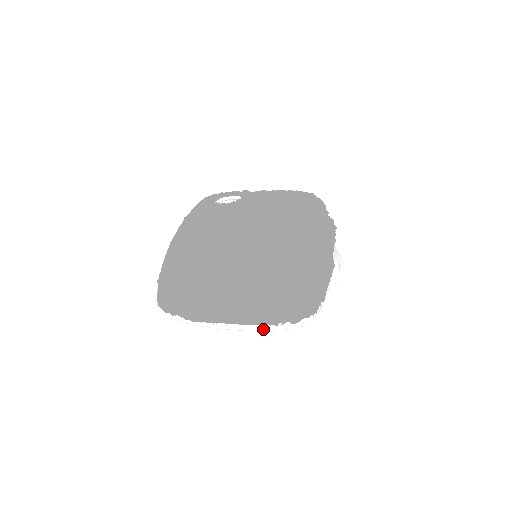
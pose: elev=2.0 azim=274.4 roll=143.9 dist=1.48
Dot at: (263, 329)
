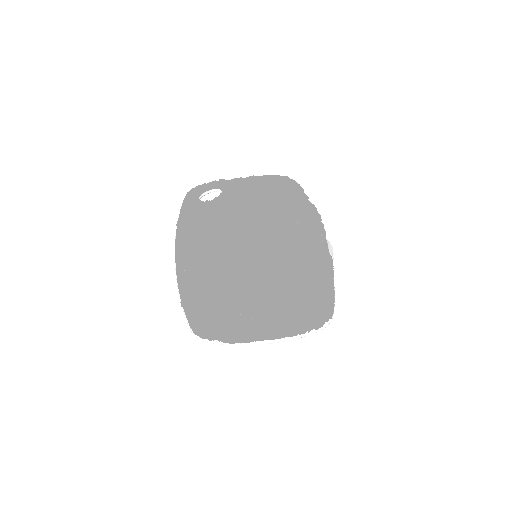
Dot at: (293, 339)
